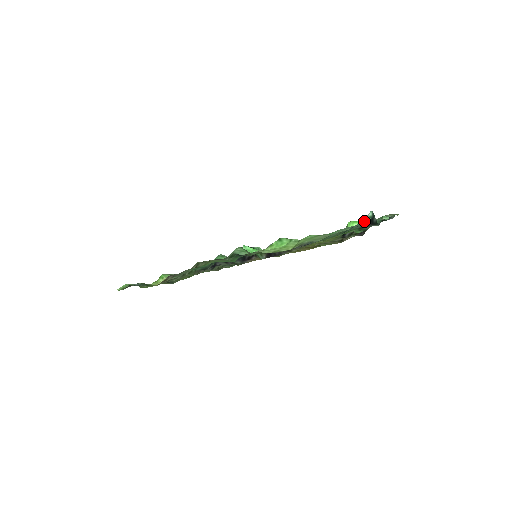
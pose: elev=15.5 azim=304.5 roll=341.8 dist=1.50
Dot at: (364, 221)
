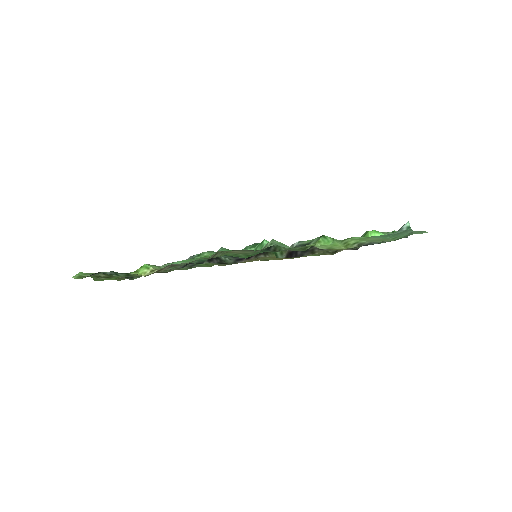
Dot at: (403, 230)
